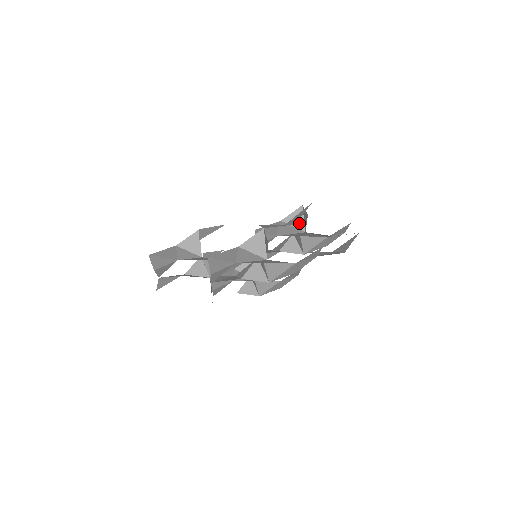
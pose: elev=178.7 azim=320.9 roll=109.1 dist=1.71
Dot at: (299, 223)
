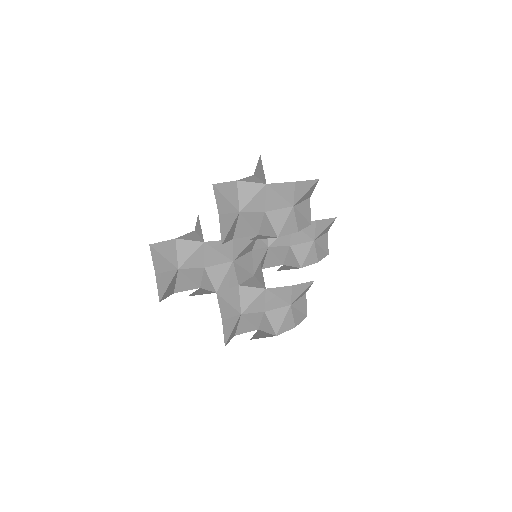
Dot at: occluded
